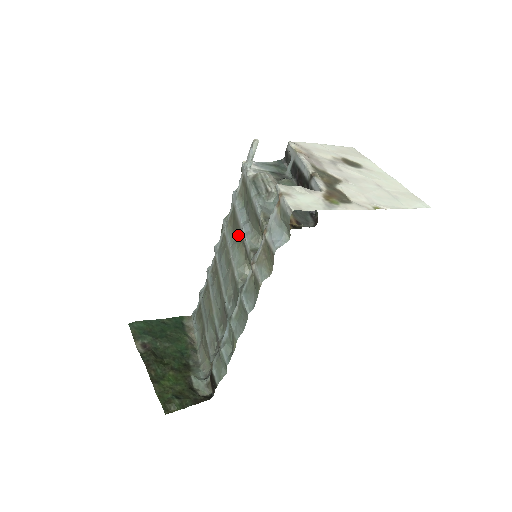
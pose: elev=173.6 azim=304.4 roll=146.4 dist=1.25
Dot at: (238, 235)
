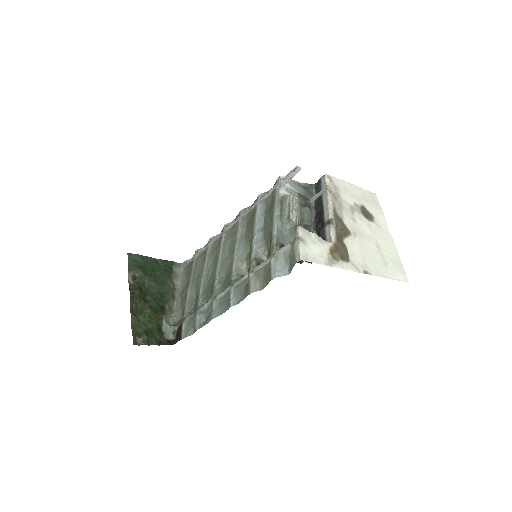
Dot at: (249, 234)
